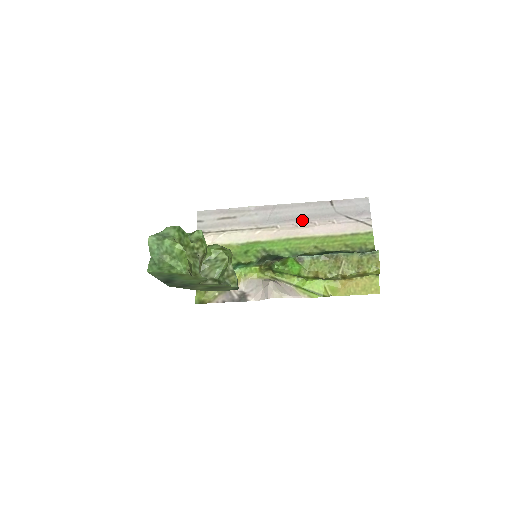
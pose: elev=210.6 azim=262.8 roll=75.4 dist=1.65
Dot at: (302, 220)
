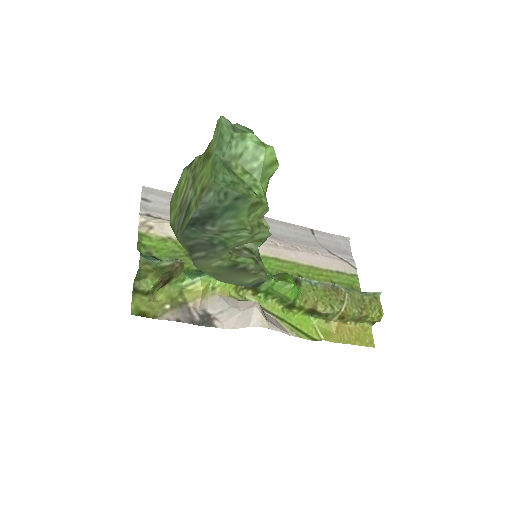
Dot at: (282, 240)
